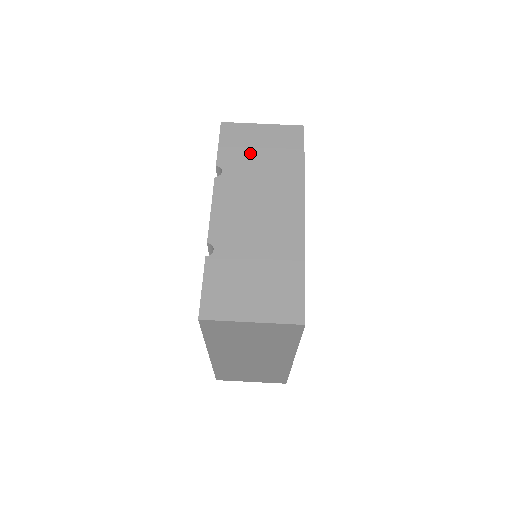
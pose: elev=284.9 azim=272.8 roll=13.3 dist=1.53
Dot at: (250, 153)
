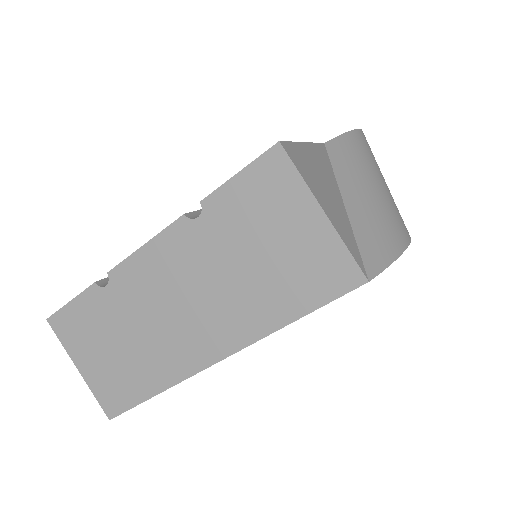
Dot at: (254, 233)
